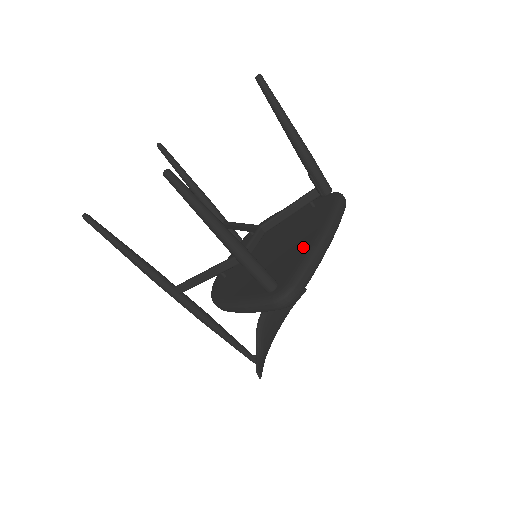
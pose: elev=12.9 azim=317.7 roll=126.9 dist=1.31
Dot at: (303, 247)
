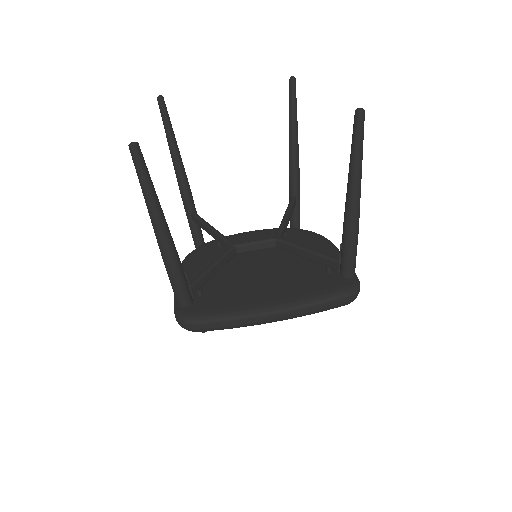
Dot at: (253, 299)
